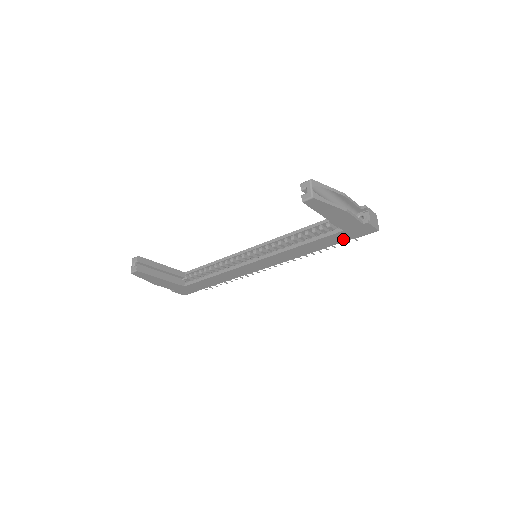
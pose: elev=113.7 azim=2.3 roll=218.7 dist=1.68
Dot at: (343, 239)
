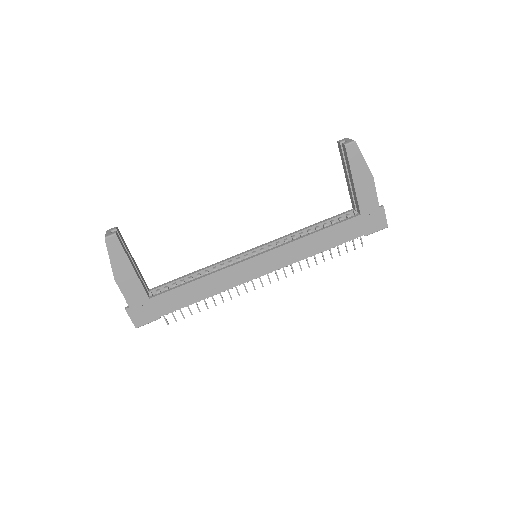
Dot at: (355, 233)
